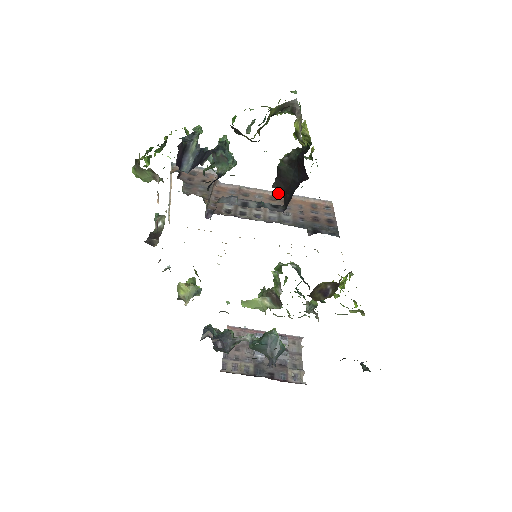
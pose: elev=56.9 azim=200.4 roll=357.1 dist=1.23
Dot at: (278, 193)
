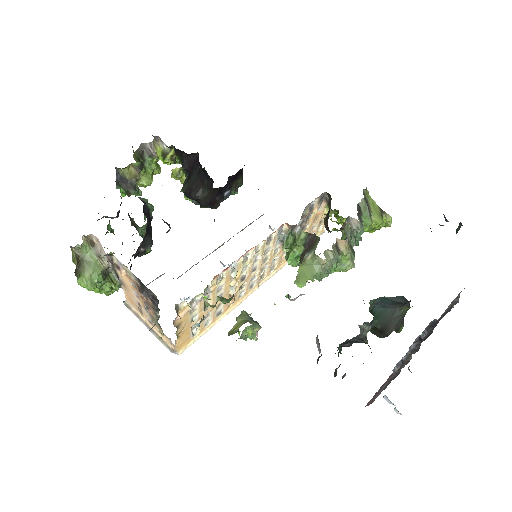
Dot at: (223, 244)
